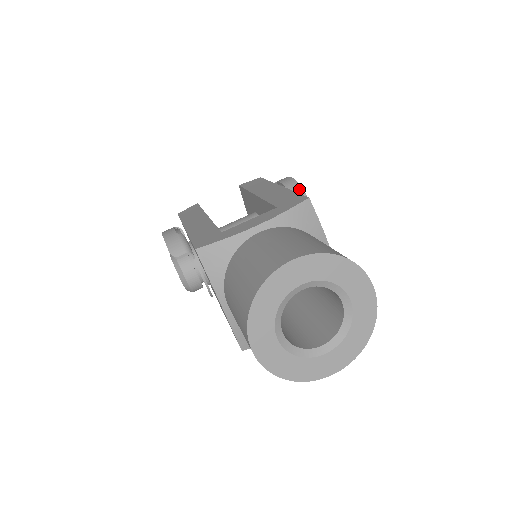
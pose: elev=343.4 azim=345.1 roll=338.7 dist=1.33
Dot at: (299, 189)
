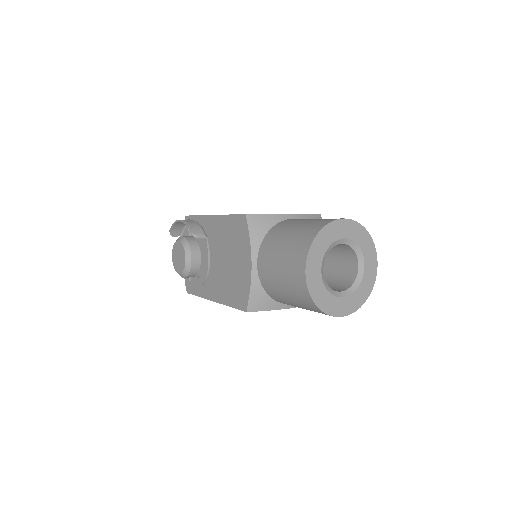
Dot at: occluded
